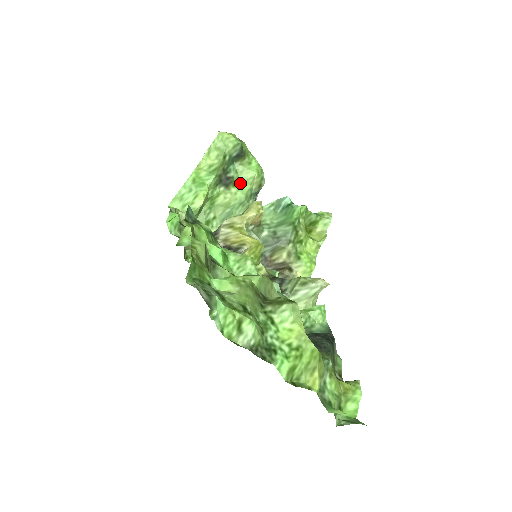
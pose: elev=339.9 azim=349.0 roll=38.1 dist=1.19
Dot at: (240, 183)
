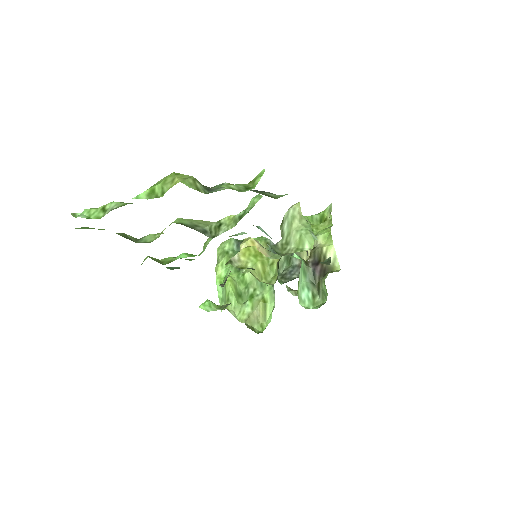
Dot at: occluded
